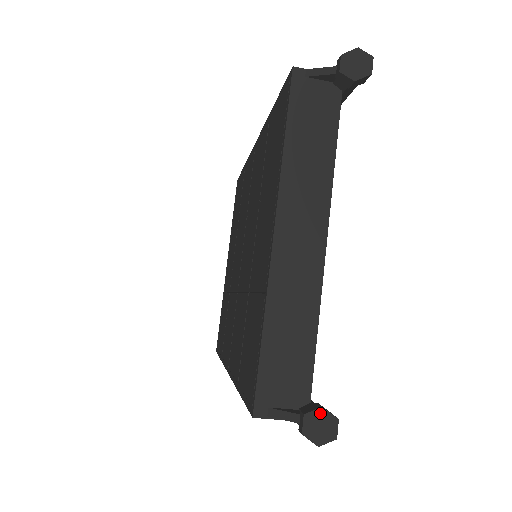
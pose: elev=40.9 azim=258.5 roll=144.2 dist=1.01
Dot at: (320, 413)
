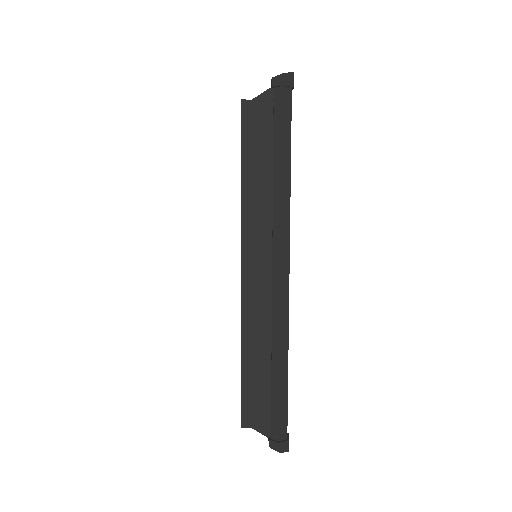
Dot at: occluded
